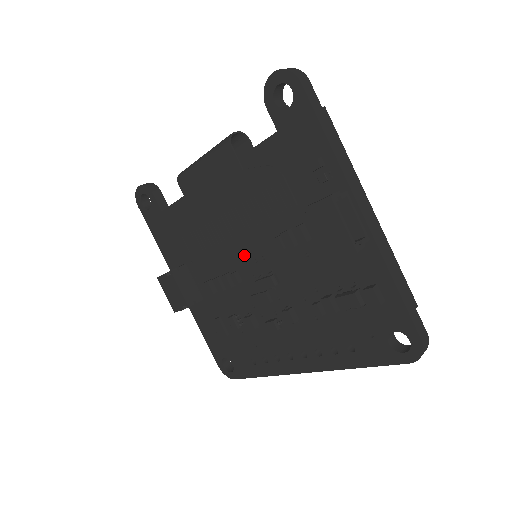
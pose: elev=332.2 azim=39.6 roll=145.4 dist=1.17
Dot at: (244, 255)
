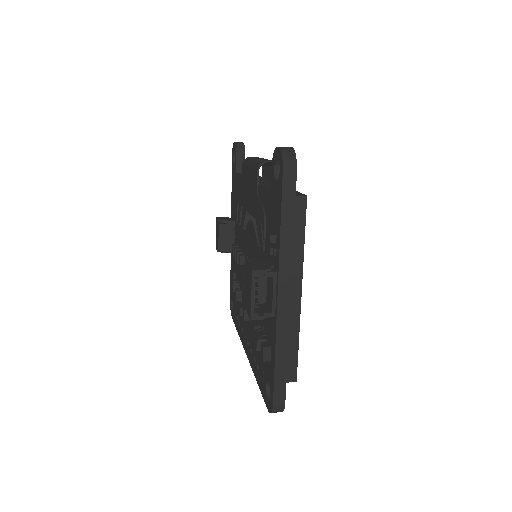
Dot at: (248, 250)
